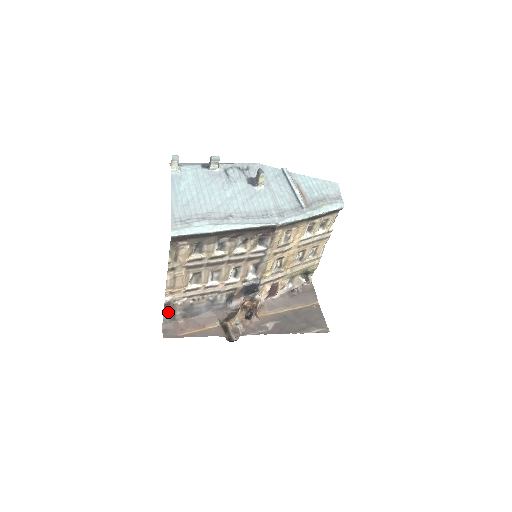
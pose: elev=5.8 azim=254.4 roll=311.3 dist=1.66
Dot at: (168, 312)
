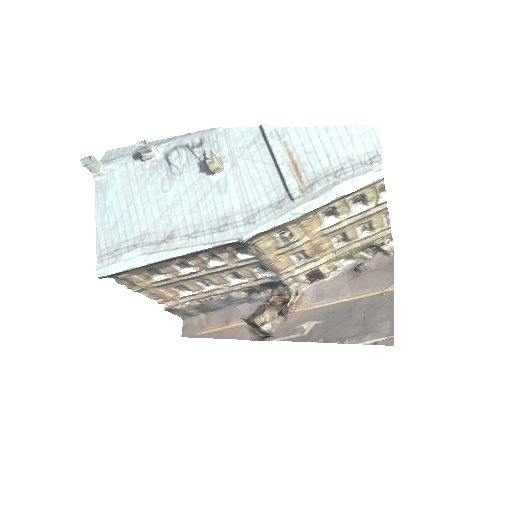
Dot at: (178, 313)
